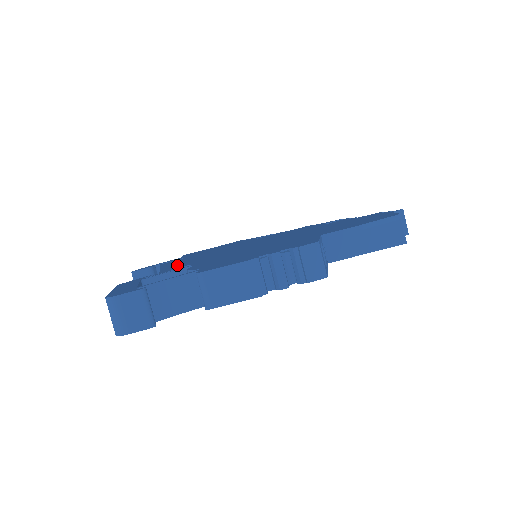
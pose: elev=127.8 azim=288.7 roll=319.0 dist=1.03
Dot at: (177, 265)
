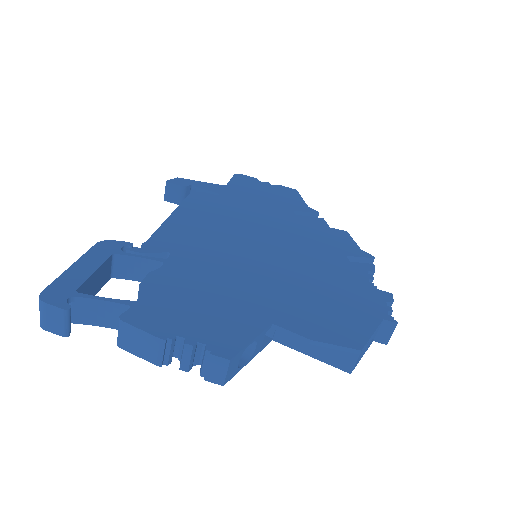
Dot at: (175, 232)
